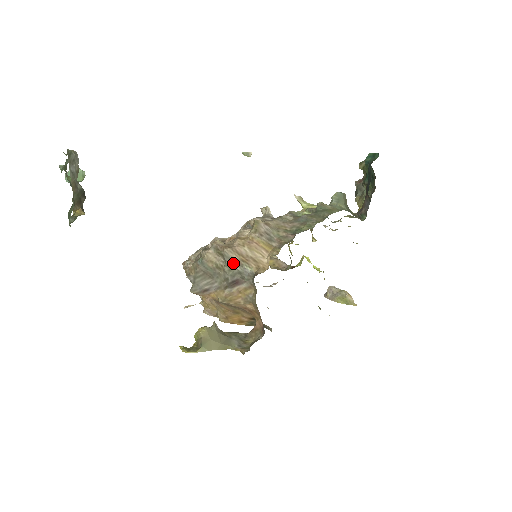
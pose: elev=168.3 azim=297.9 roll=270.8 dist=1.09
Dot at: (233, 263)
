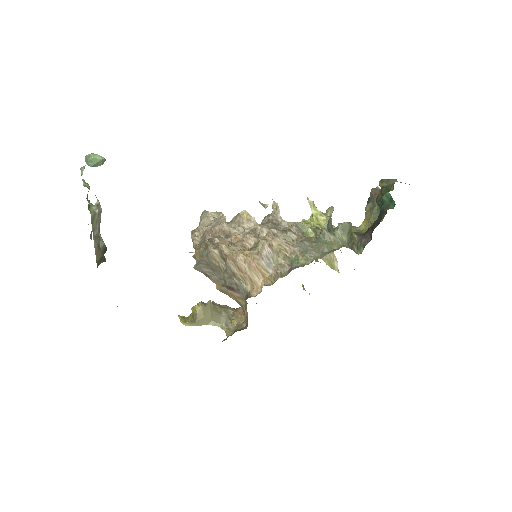
Dot at: (233, 274)
